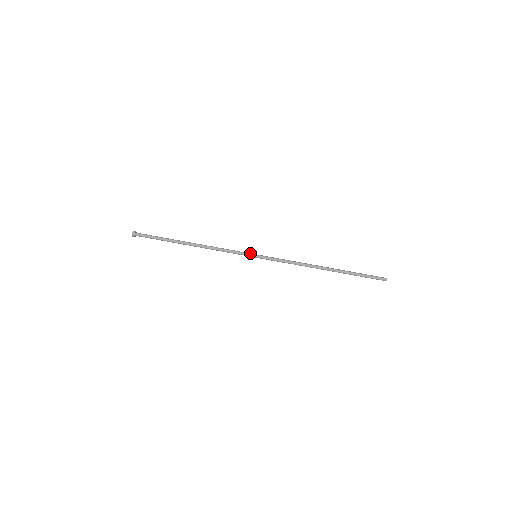
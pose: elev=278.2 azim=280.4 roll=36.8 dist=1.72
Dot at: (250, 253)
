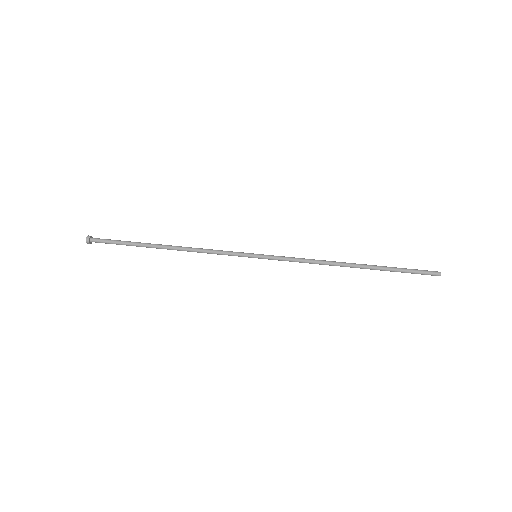
Dot at: occluded
